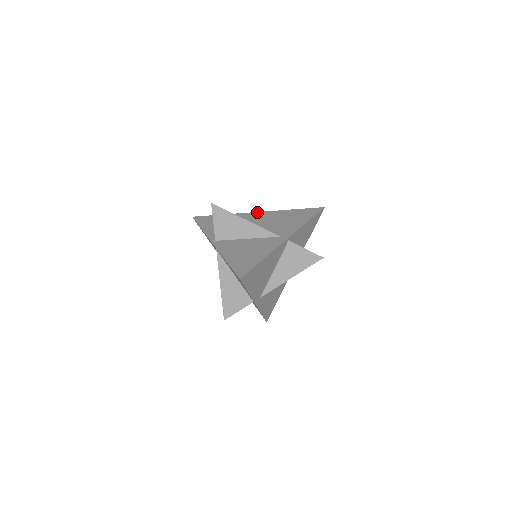
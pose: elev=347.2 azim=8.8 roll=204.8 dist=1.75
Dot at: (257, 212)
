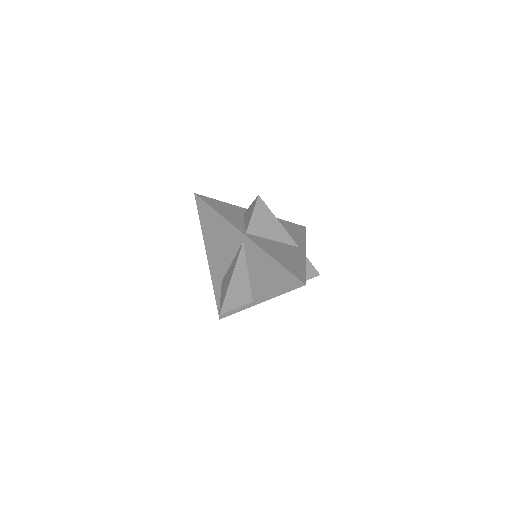
Dot at: occluded
